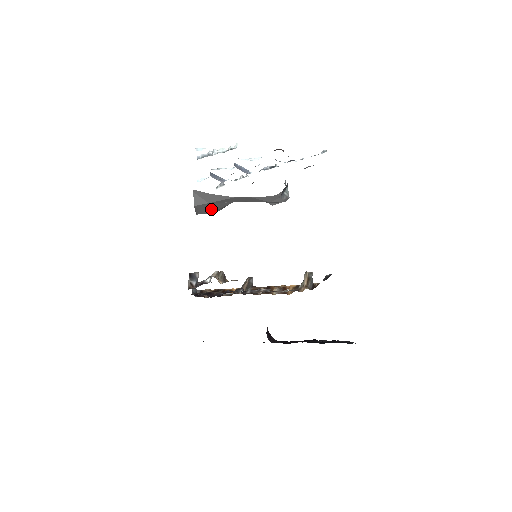
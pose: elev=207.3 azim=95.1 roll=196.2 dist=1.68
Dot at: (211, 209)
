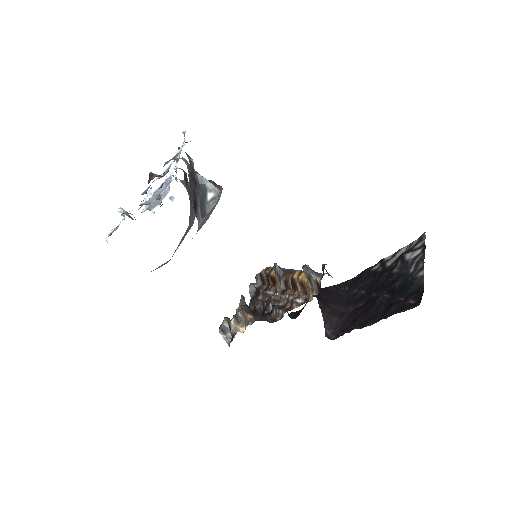
Dot at: (185, 235)
